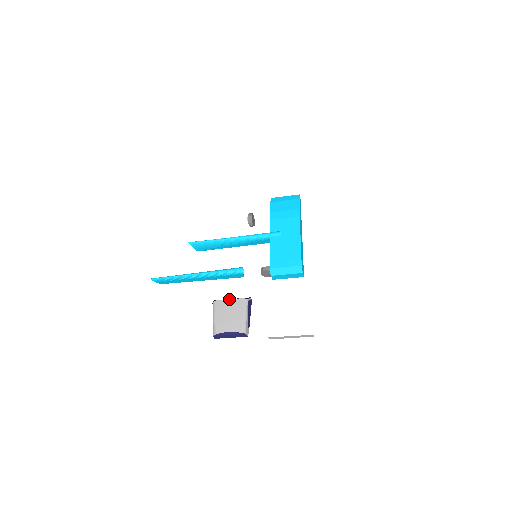
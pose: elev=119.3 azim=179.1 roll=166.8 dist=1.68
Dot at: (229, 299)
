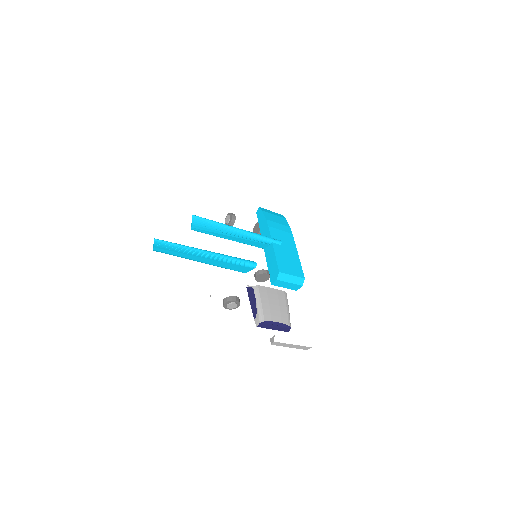
Dot at: (272, 288)
